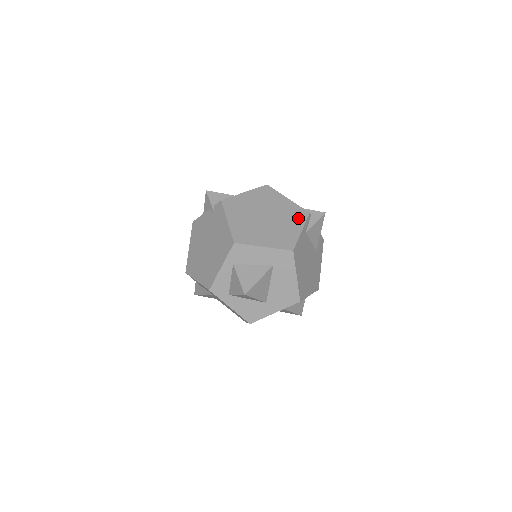
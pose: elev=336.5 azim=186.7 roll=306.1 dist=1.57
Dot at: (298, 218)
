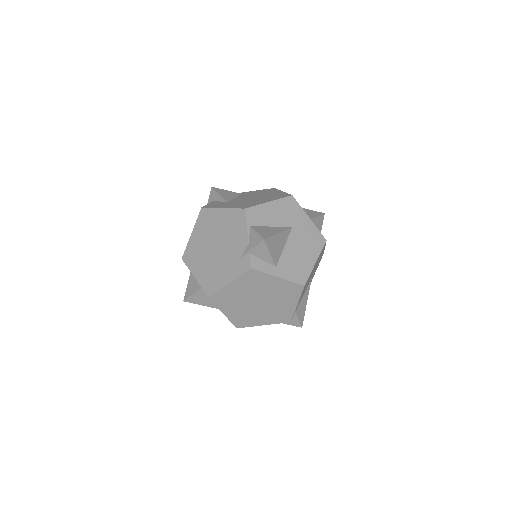
Dot at: (277, 319)
